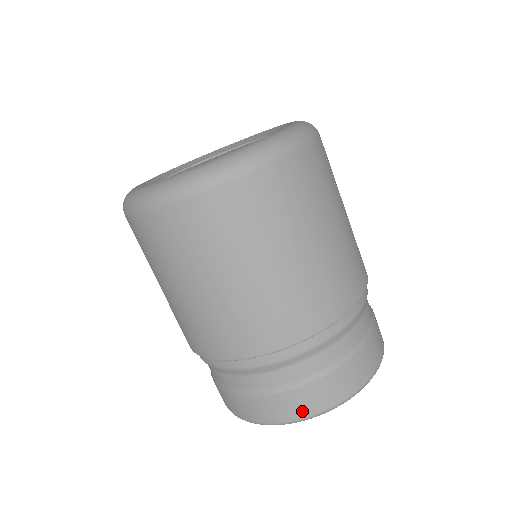
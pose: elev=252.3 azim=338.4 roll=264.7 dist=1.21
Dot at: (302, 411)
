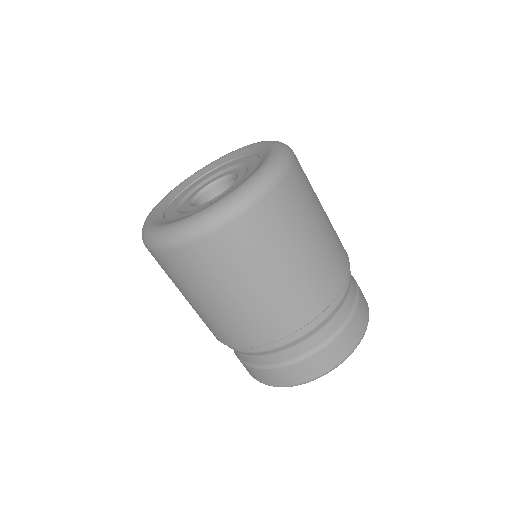
Dot at: (264, 381)
